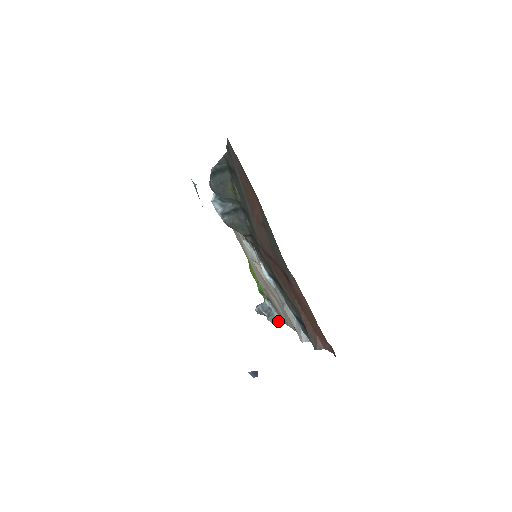
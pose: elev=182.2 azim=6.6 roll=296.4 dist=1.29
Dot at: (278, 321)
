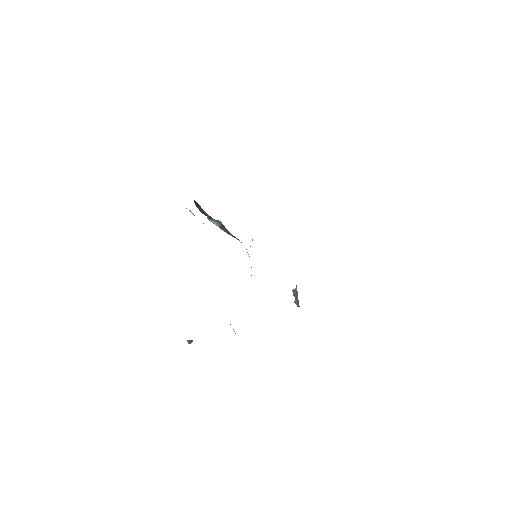
Dot at: occluded
